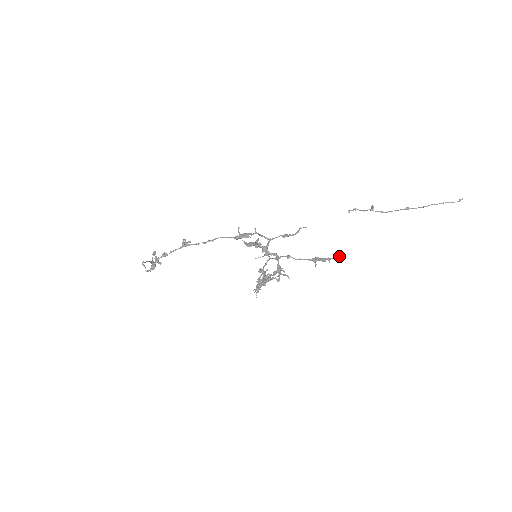
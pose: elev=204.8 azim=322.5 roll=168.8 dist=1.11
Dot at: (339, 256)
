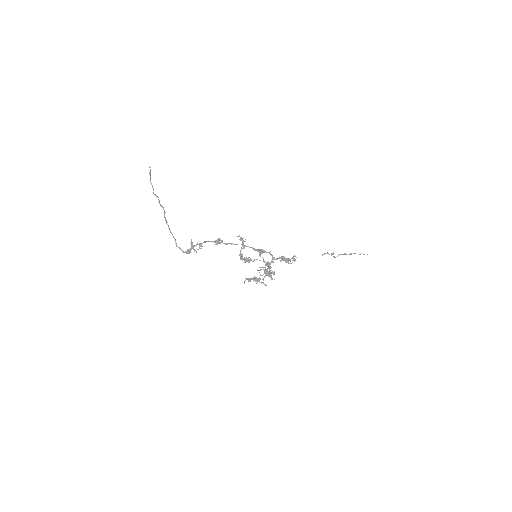
Dot at: (295, 260)
